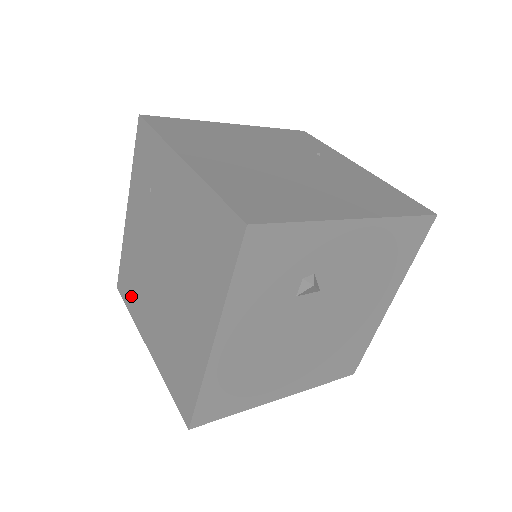
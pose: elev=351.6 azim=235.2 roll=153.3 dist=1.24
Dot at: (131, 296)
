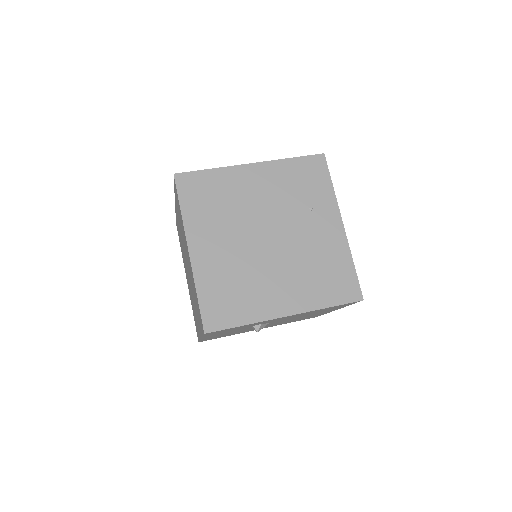
Dot at: occluded
